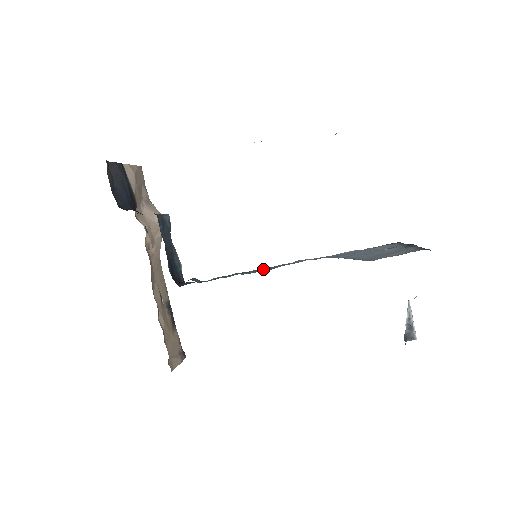
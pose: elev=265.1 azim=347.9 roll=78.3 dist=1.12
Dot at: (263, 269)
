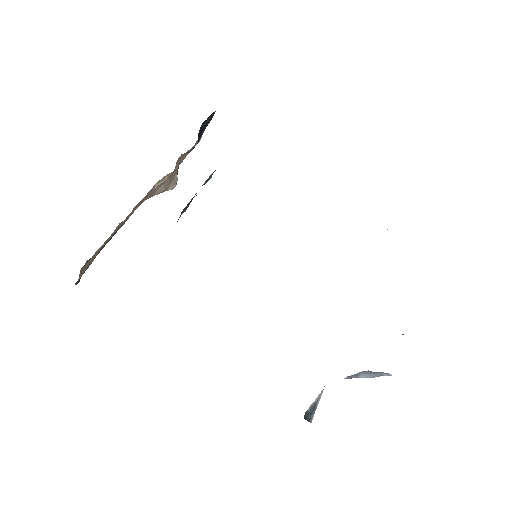
Dot at: occluded
